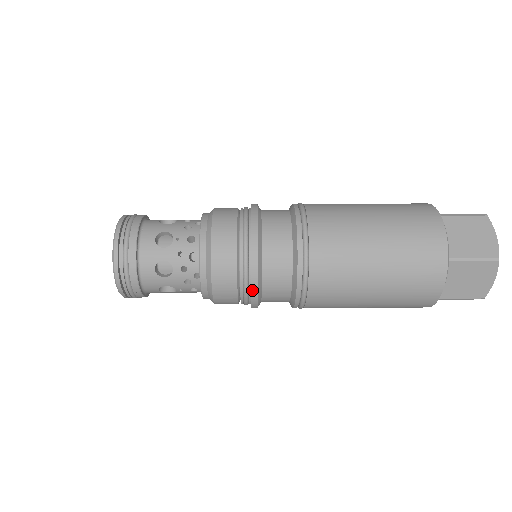
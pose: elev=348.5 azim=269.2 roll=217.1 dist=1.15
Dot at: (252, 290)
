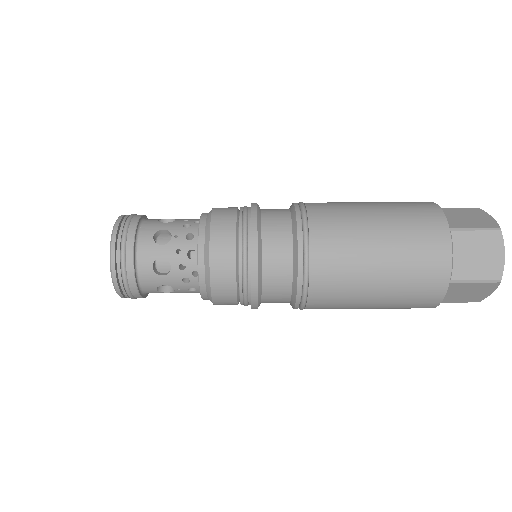
Dot at: occluded
